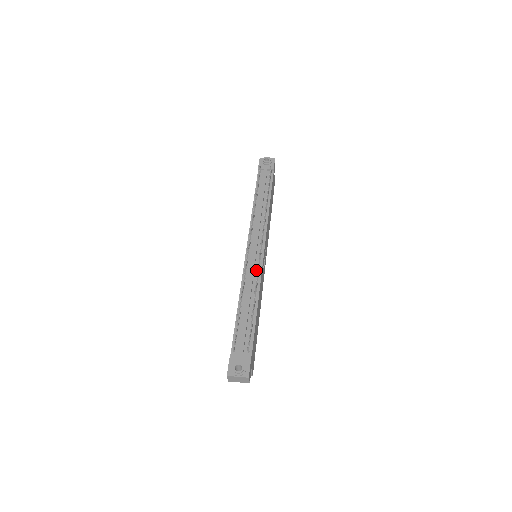
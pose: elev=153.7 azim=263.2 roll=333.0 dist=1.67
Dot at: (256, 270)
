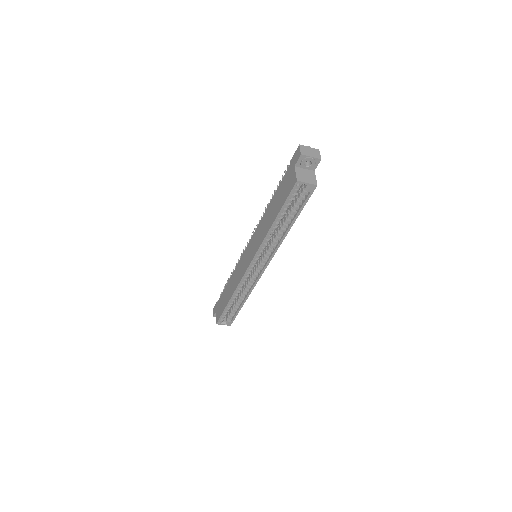
Dot at: occluded
